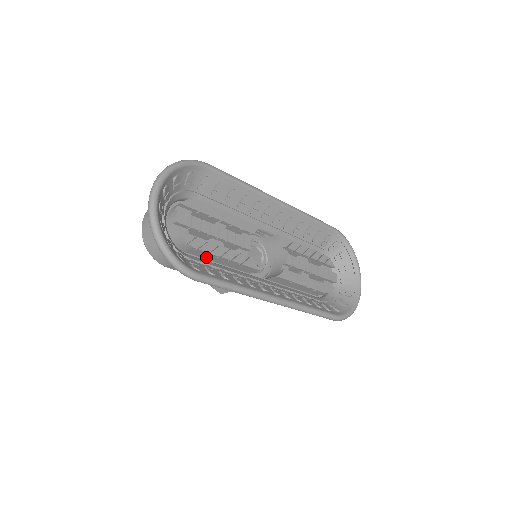
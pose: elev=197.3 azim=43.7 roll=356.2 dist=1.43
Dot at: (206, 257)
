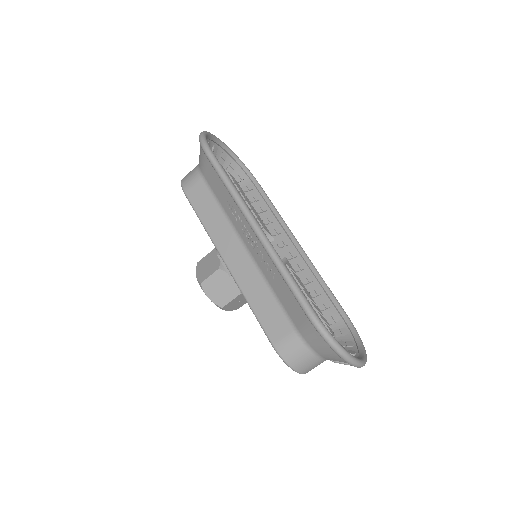
Dot at: occluded
